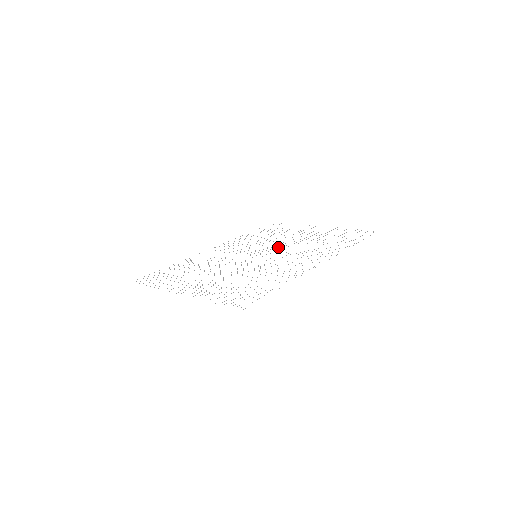
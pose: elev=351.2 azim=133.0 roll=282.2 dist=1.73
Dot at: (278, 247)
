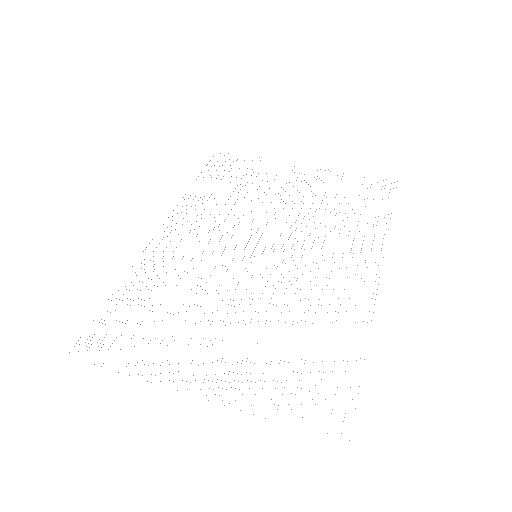
Dot at: occluded
